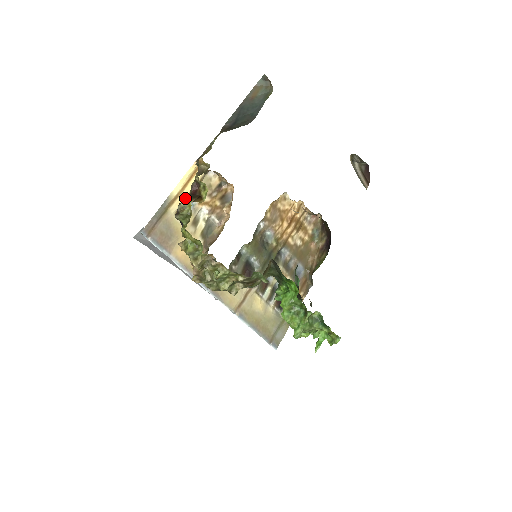
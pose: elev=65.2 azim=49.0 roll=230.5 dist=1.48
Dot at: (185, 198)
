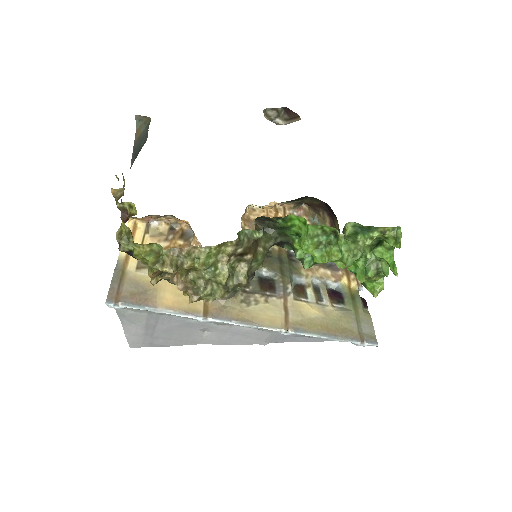
Dot at: occluded
